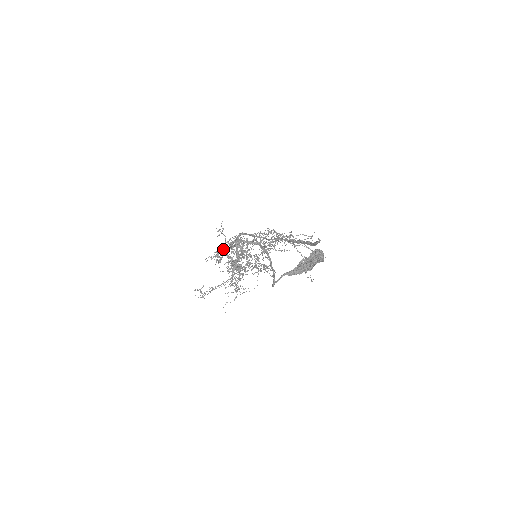
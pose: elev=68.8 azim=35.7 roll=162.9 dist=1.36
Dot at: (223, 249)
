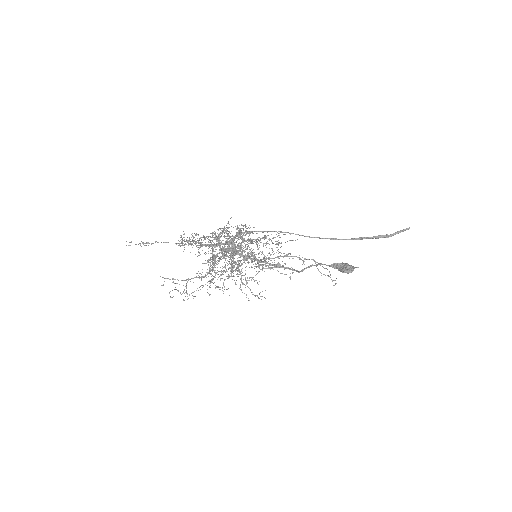
Dot at: occluded
